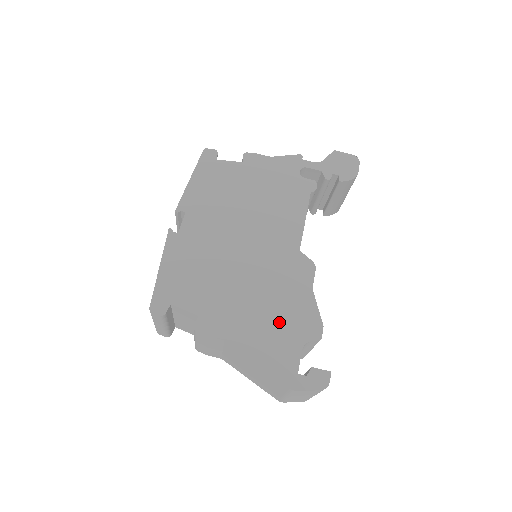
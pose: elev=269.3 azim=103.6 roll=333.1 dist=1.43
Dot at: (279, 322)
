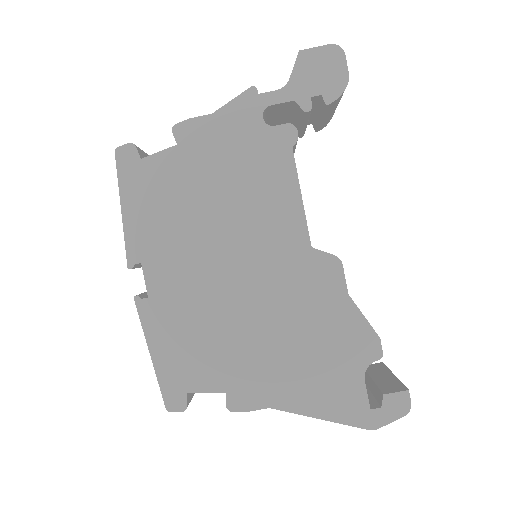
Dot at: (324, 357)
